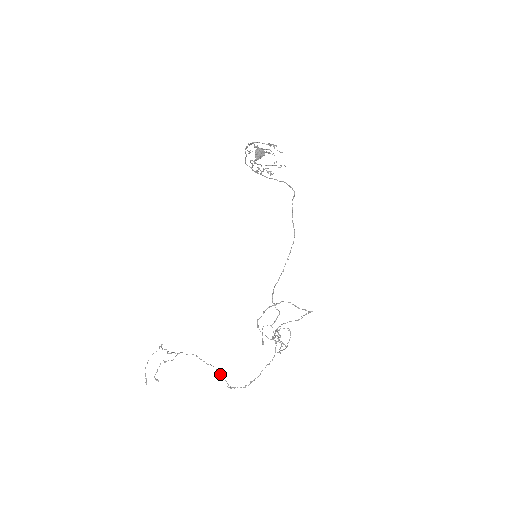
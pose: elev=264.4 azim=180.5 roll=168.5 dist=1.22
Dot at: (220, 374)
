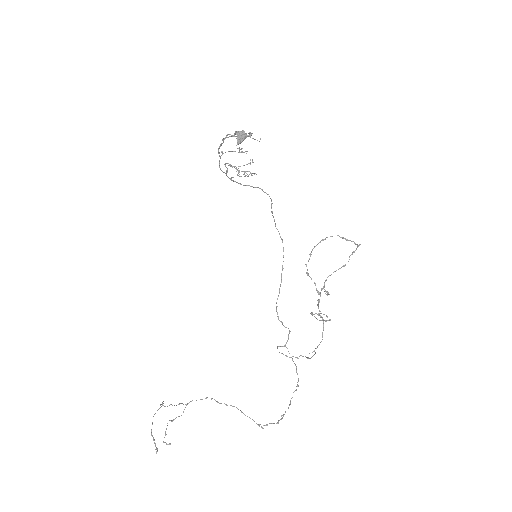
Dot at: occluded
